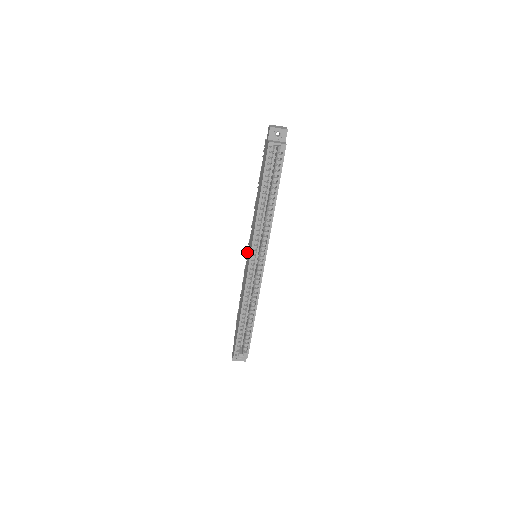
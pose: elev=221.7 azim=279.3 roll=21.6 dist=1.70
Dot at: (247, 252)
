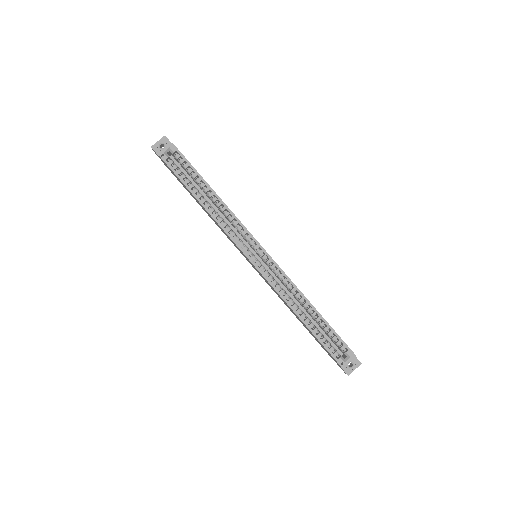
Dot at: occluded
